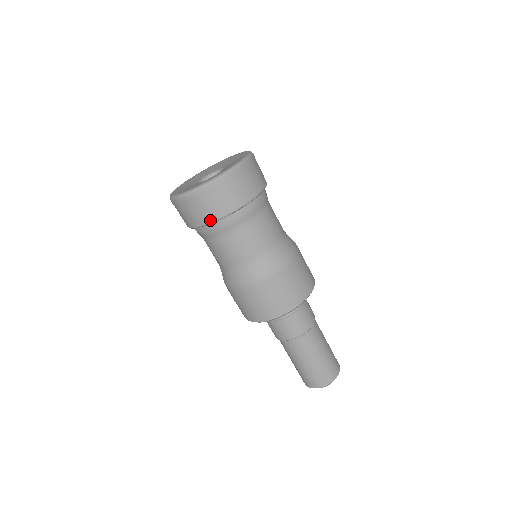
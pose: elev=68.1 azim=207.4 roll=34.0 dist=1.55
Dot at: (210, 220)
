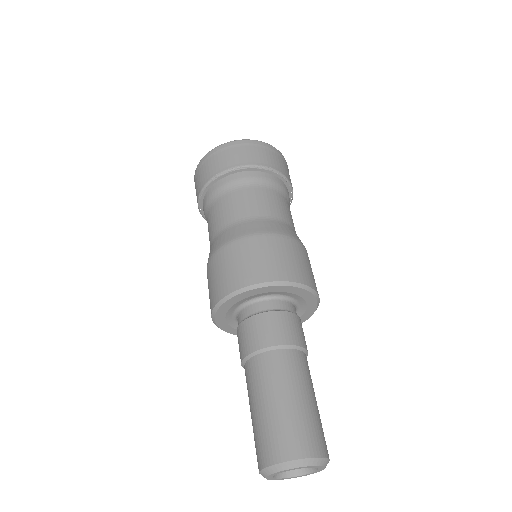
Dot at: (200, 191)
